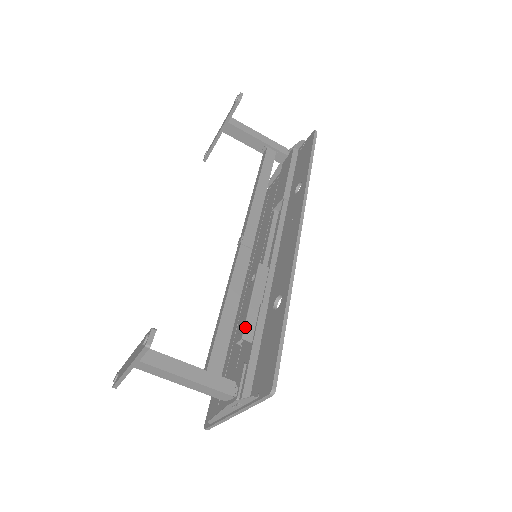
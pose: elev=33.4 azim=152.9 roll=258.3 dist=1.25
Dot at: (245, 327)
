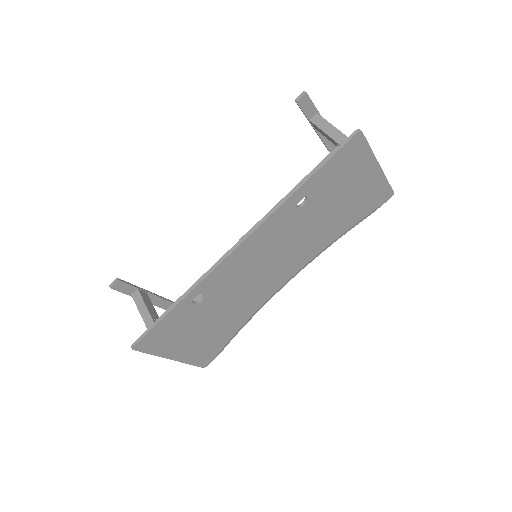
Dot at: occluded
